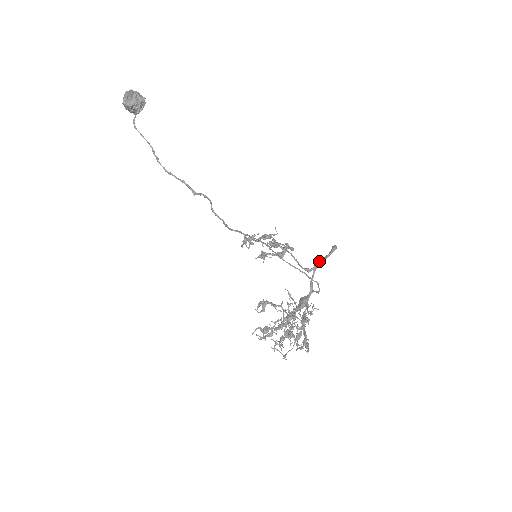
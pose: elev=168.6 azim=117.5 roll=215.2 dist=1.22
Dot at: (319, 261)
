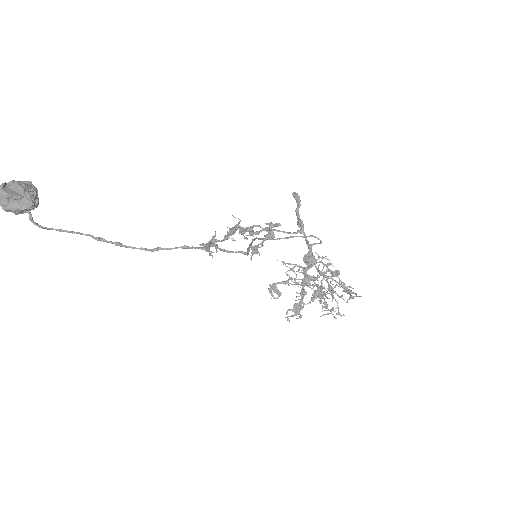
Dot at: (297, 217)
